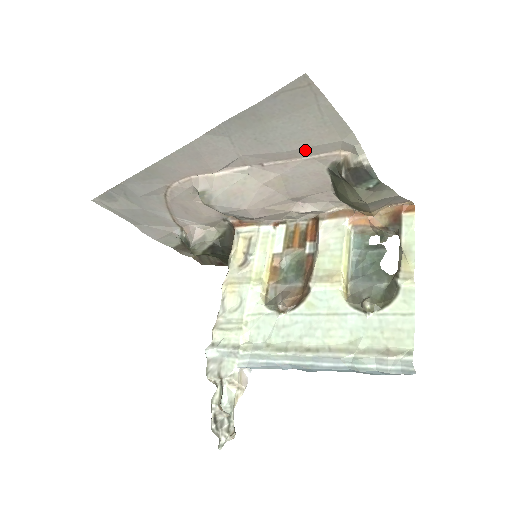
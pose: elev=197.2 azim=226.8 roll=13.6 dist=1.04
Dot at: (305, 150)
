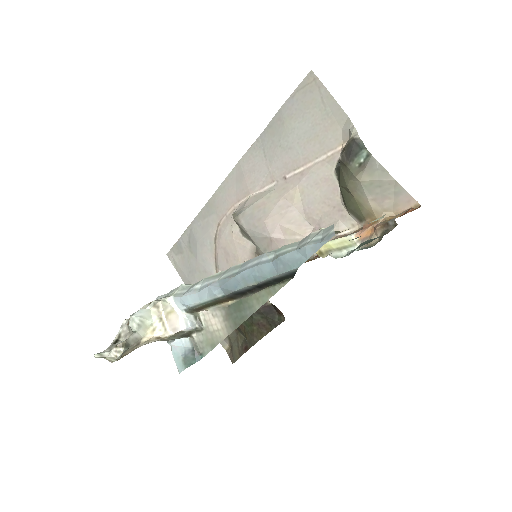
Dot at: (315, 150)
